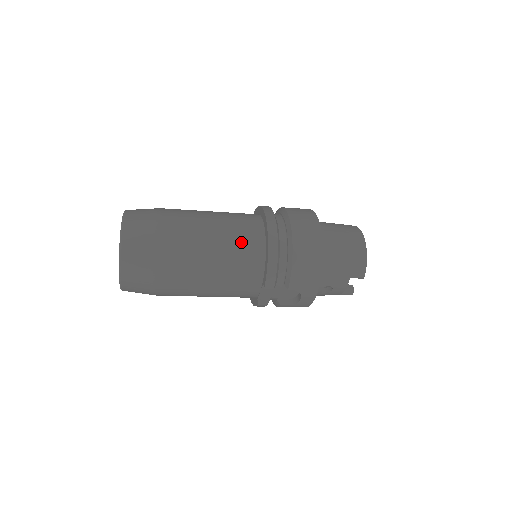
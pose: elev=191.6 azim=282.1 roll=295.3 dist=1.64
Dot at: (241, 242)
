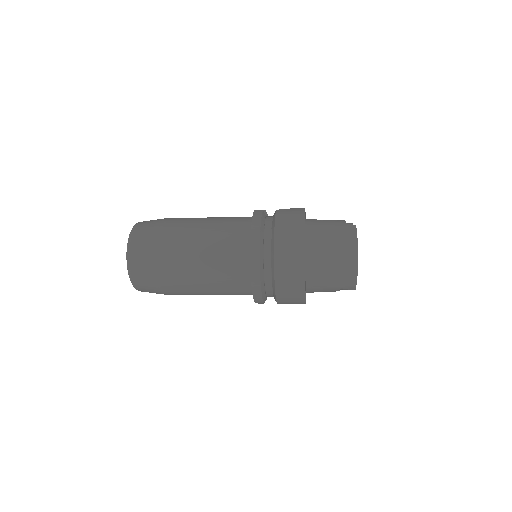
Dot at: (229, 276)
